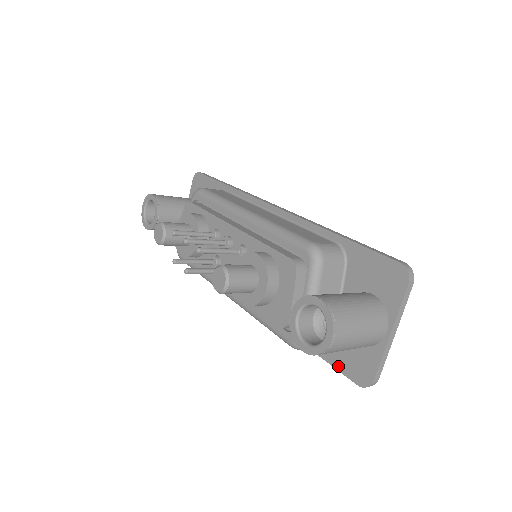
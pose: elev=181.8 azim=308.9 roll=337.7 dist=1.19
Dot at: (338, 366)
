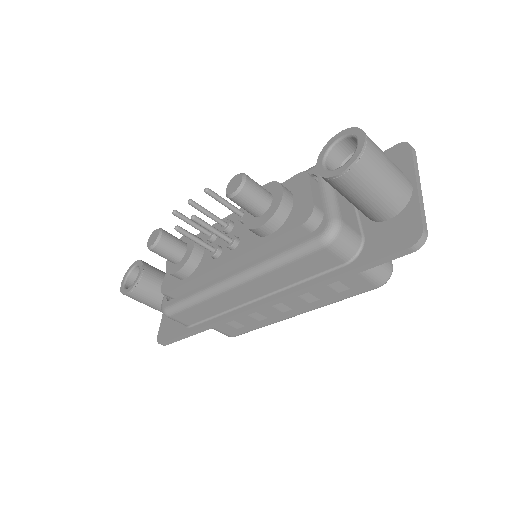
Dot at: (379, 255)
